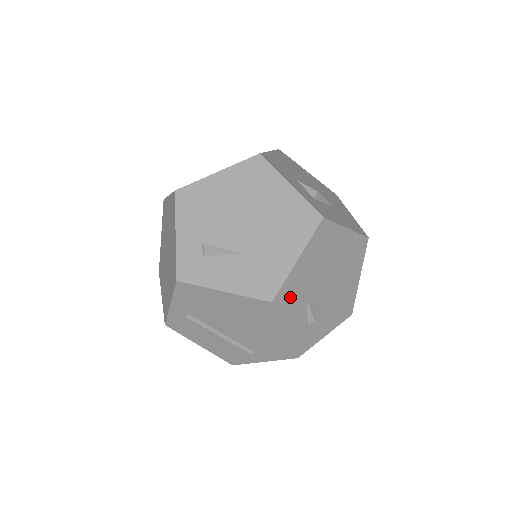
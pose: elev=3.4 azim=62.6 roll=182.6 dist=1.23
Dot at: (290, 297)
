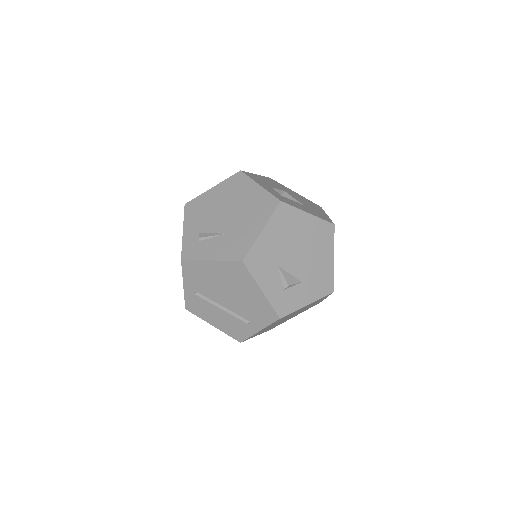
Dot at: (260, 261)
